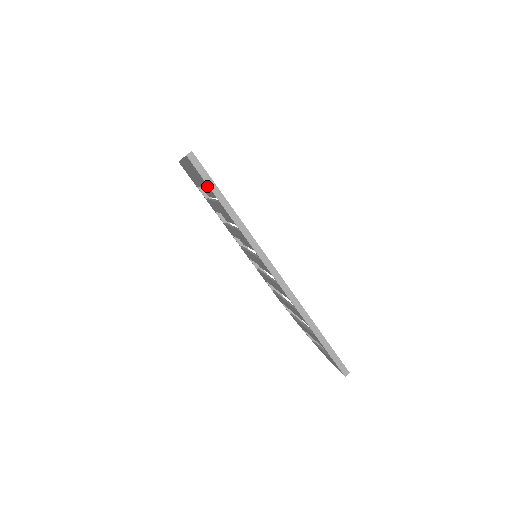
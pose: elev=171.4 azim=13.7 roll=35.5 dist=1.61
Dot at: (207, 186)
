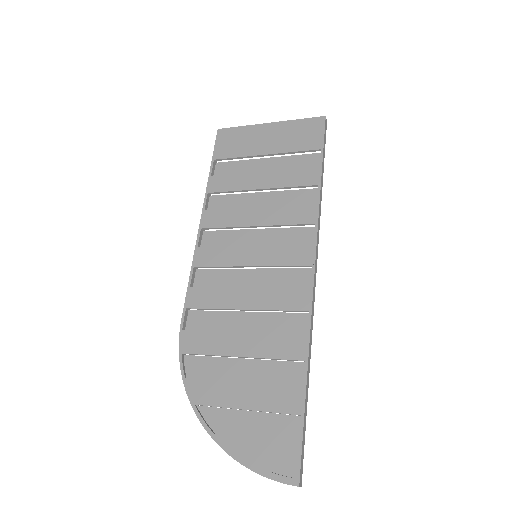
Dot at: (315, 149)
